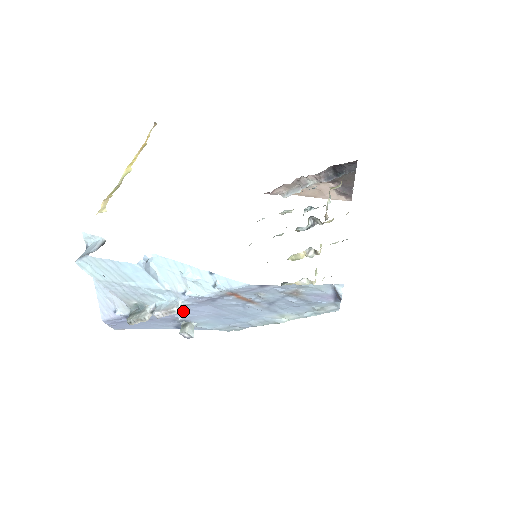
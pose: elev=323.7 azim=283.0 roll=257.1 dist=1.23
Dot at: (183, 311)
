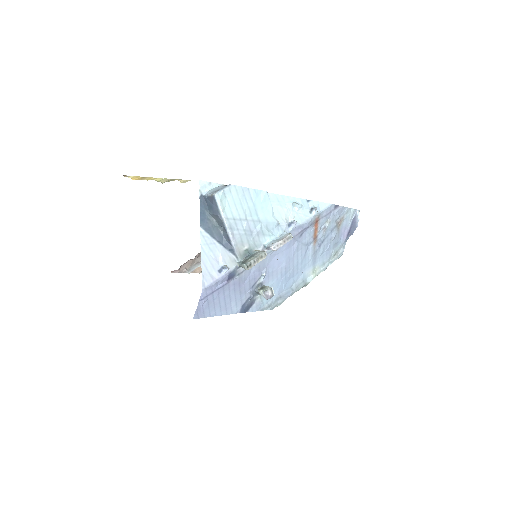
Dot at: (273, 260)
